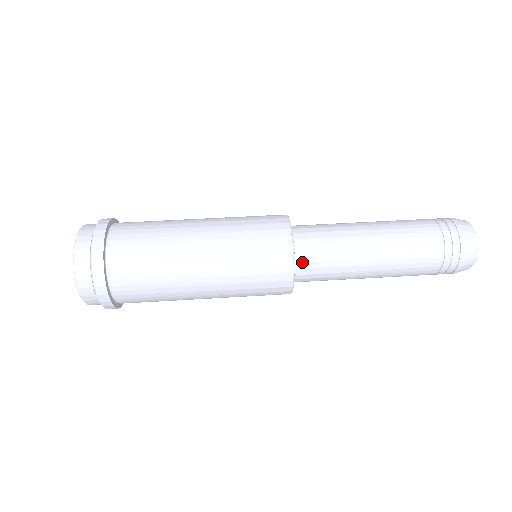
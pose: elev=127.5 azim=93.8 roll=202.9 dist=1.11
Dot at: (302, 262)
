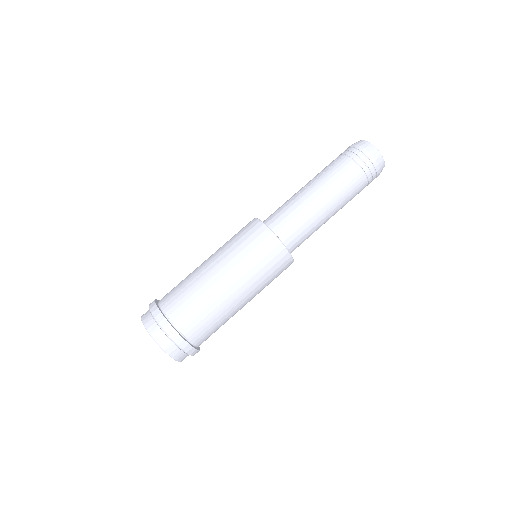
Dot at: (279, 231)
